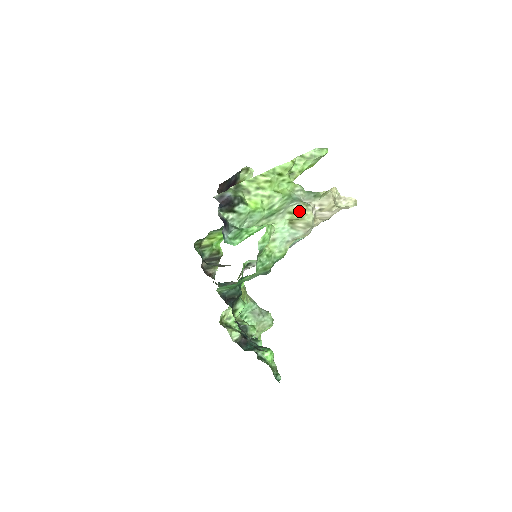
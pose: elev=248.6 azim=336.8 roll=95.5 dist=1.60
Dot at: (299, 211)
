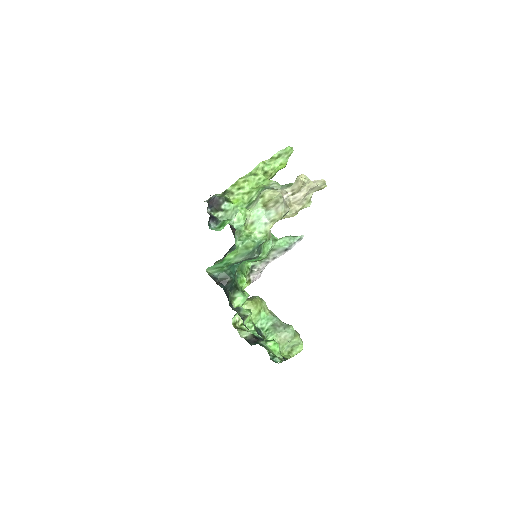
Dot at: (268, 193)
